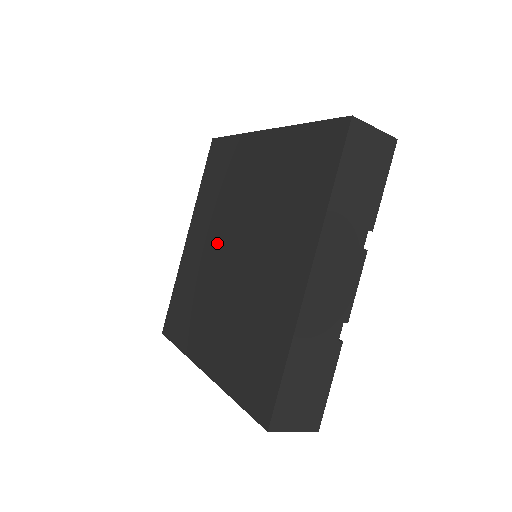
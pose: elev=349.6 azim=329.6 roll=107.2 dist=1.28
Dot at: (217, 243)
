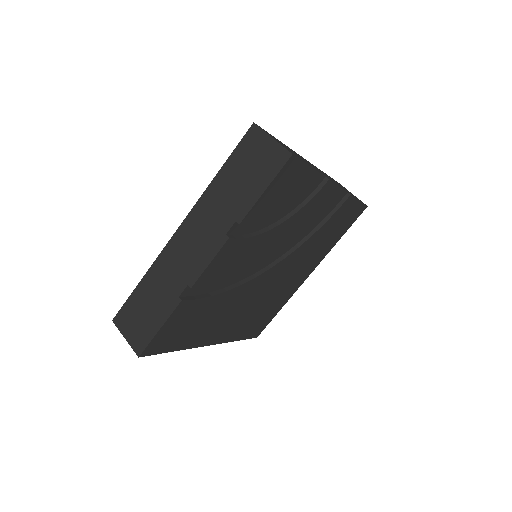
Dot at: occluded
